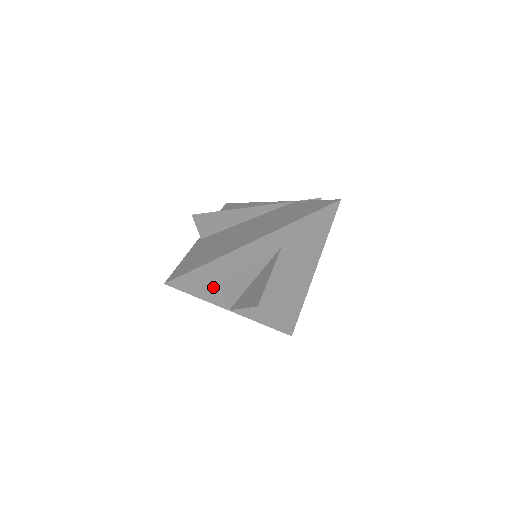
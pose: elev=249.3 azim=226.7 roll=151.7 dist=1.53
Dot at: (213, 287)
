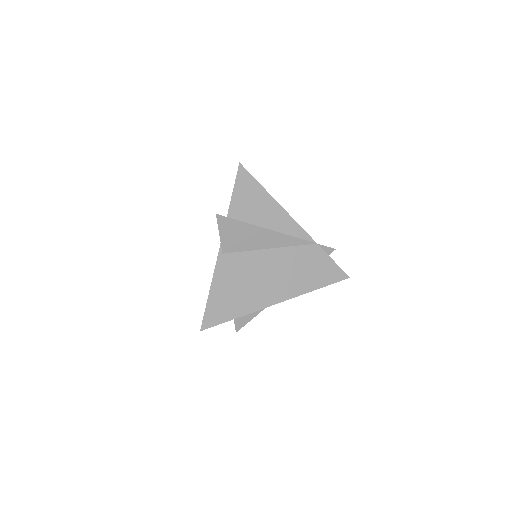
Dot at: occluded
